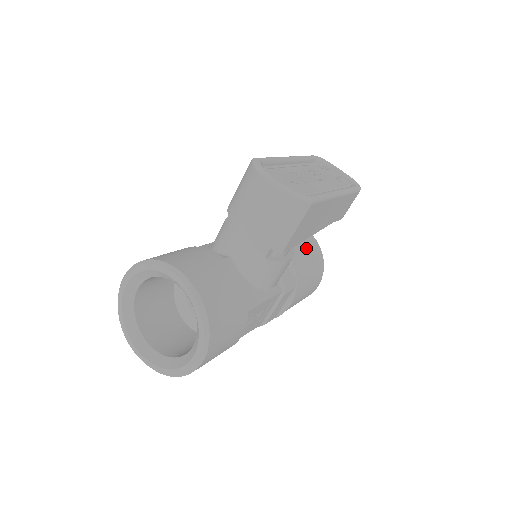
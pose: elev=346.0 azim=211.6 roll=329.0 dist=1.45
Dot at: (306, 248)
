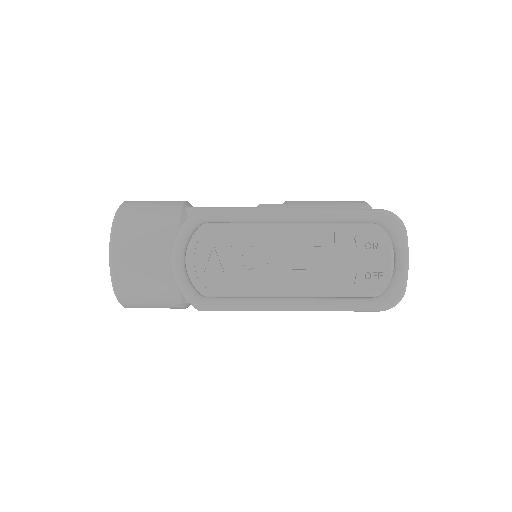
Dot at: occluded
